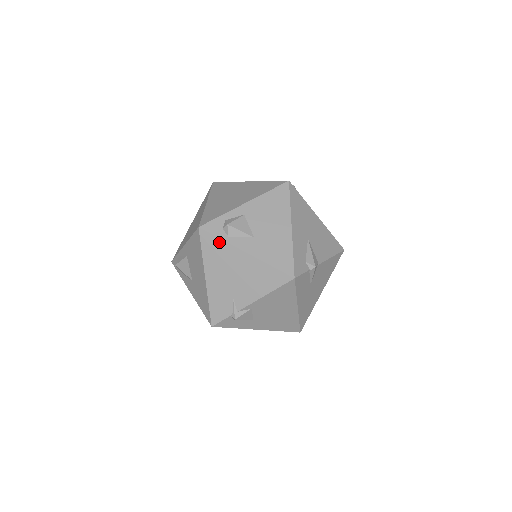
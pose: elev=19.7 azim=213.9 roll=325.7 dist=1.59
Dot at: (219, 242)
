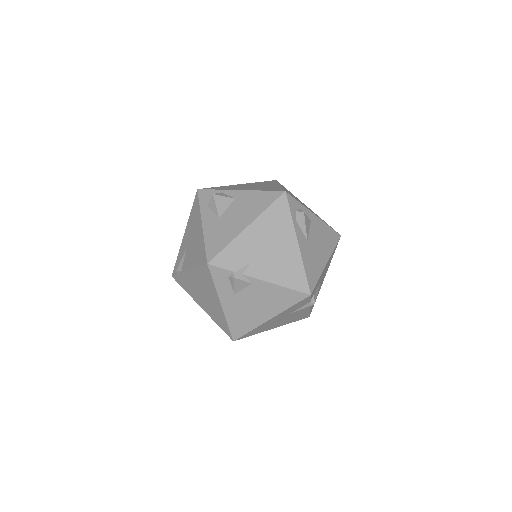
Dot at: (288, 216)
